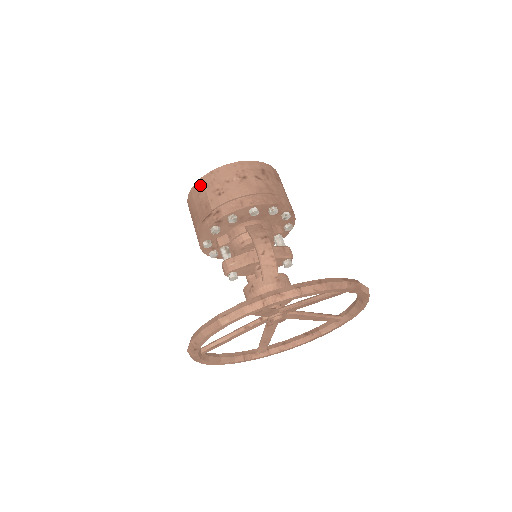
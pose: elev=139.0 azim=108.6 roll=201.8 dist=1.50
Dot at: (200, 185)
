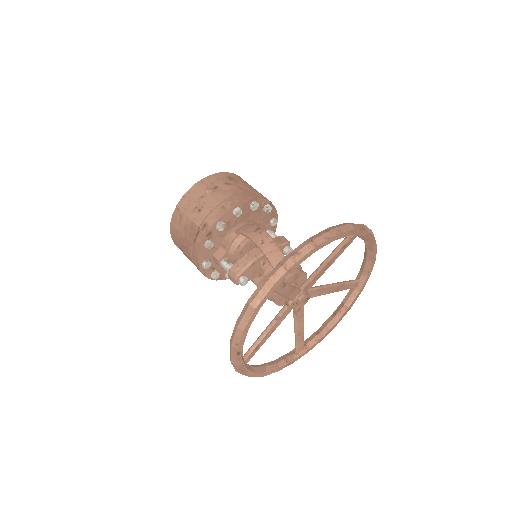
Dot at: (178, 213)
